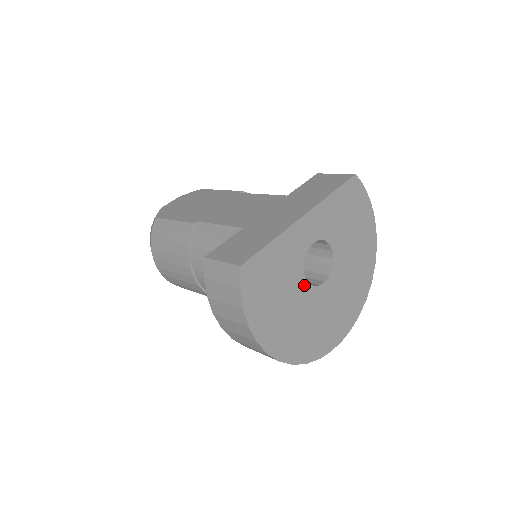
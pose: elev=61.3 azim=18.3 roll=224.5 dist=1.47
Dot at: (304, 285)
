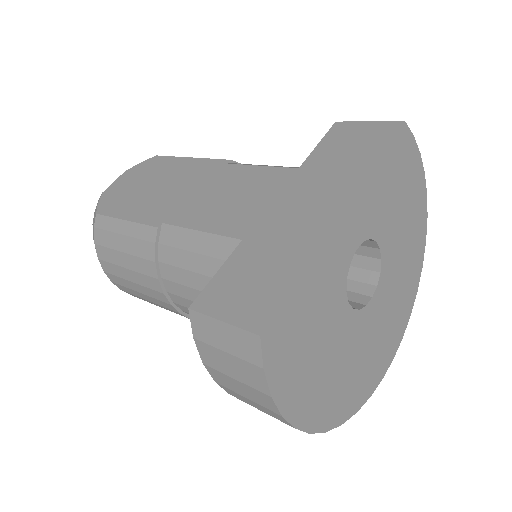
Dot at: (348, 315)
